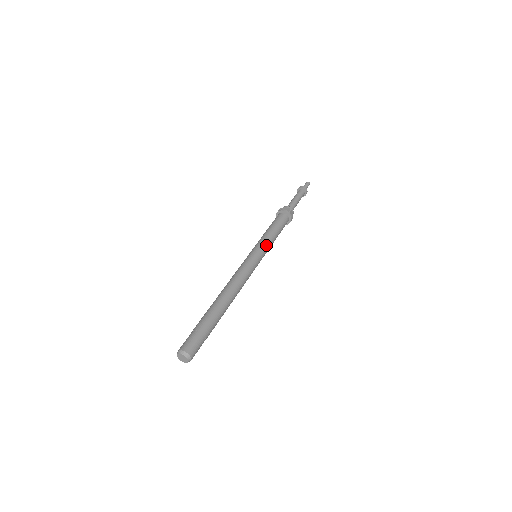
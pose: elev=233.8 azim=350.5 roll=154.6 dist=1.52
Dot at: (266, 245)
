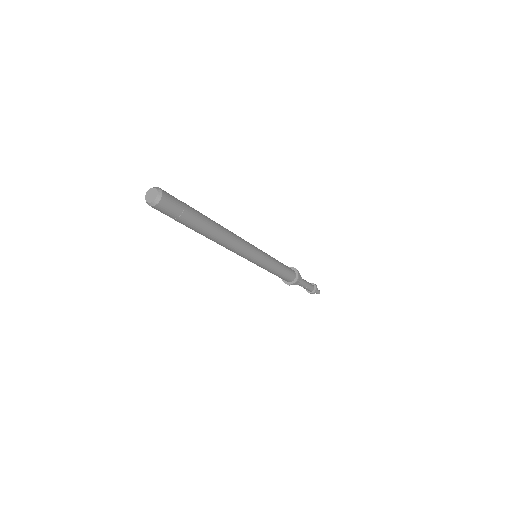
Dot at: (268, 255)
